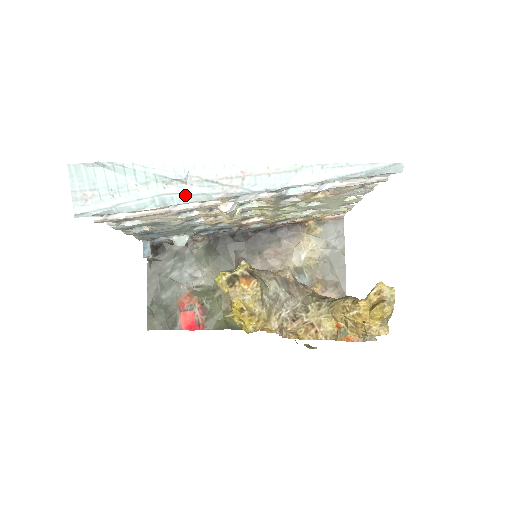
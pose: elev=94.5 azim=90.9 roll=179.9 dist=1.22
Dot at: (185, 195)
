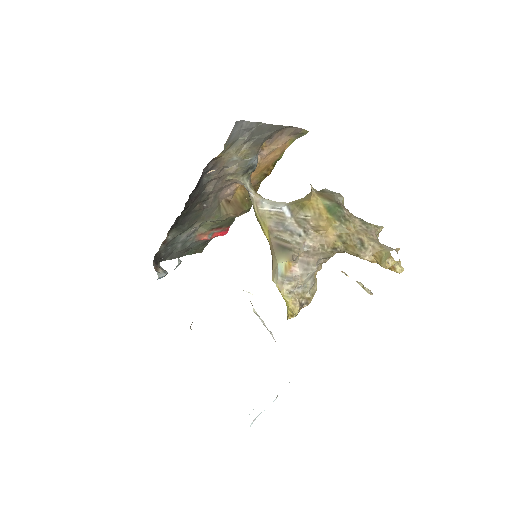
Dot at: occluded
